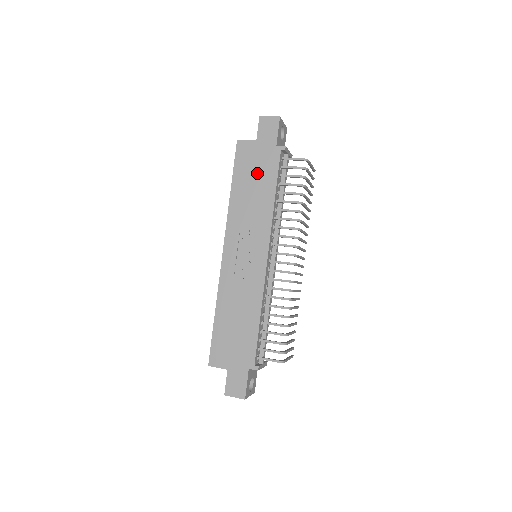
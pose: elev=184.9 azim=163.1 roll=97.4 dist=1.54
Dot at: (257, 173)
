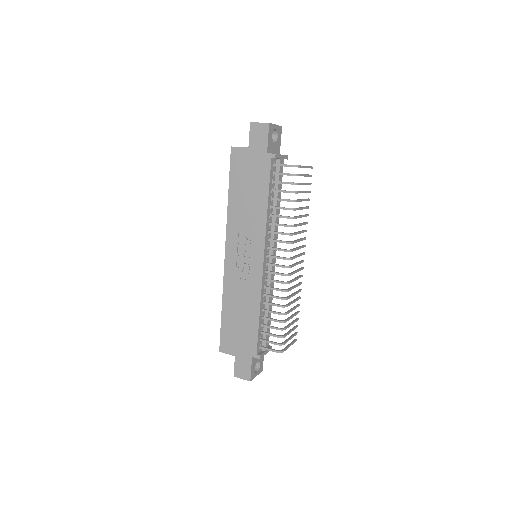
Dot at: (251, 181)
